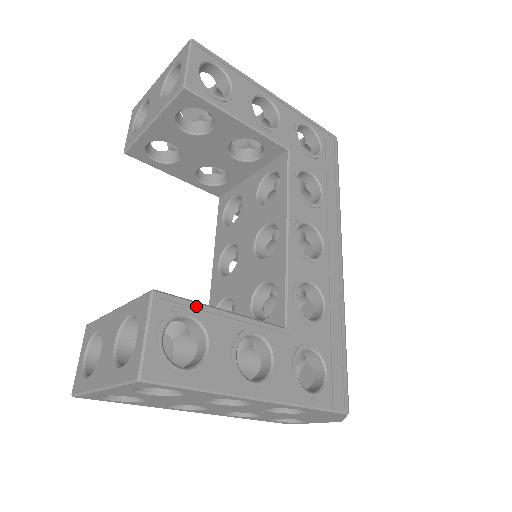
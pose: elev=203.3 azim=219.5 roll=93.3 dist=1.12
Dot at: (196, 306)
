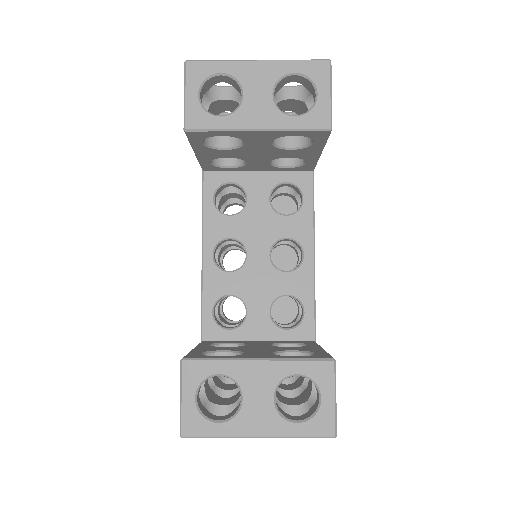
Dot at: occluded
